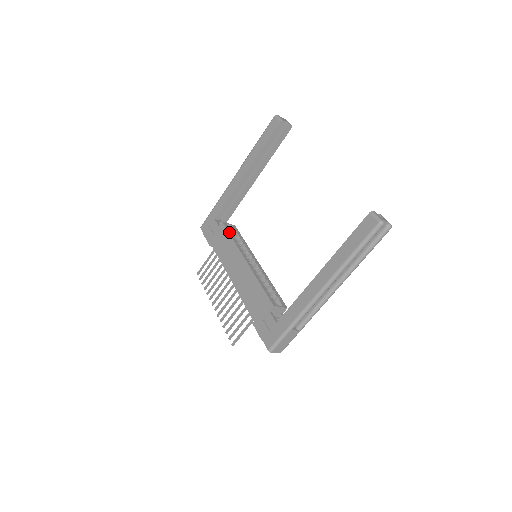
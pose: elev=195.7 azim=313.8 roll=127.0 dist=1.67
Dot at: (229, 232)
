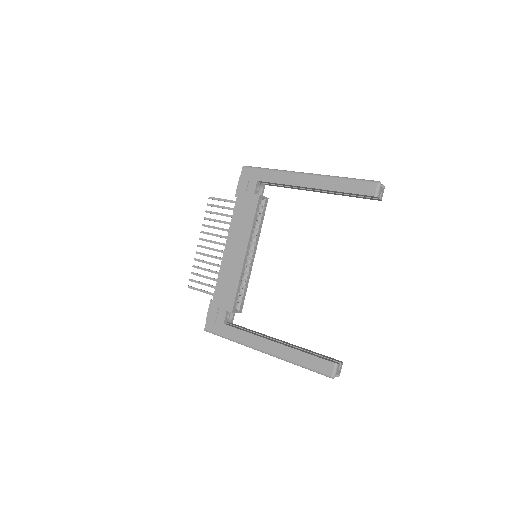
Dot at: (256, 212)
